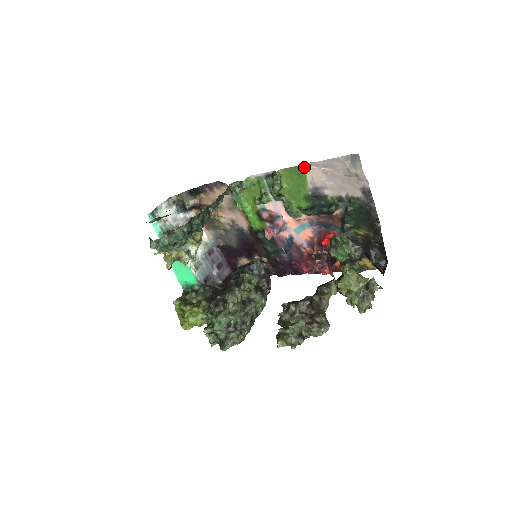
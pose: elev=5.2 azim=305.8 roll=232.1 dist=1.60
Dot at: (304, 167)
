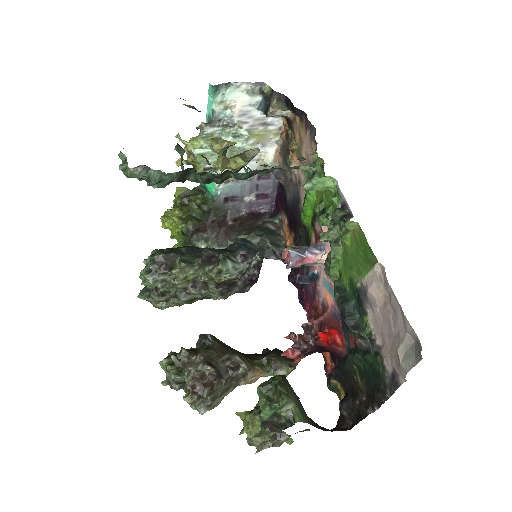
Dot at: (376, 262)
